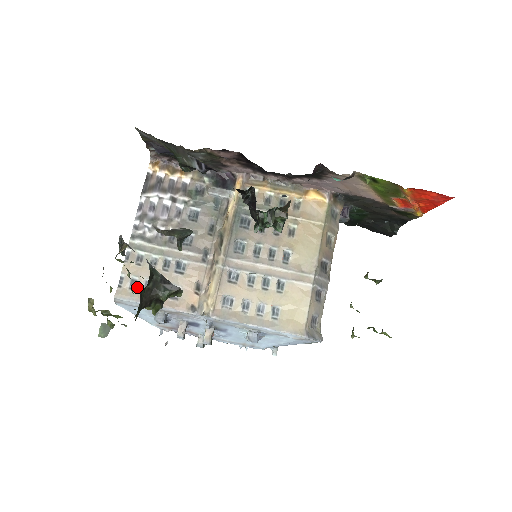
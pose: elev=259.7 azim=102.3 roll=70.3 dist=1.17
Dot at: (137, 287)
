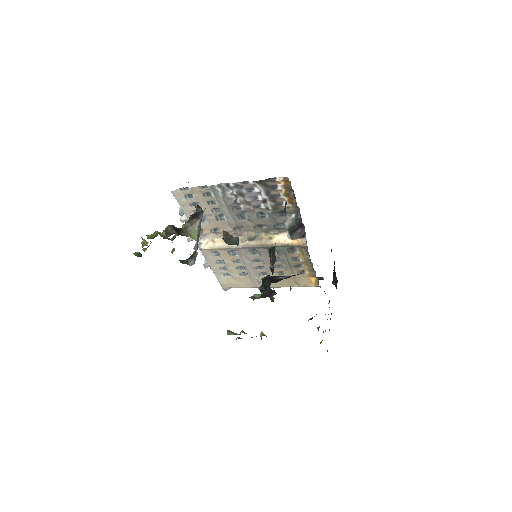
Dot at: (189, 199)
